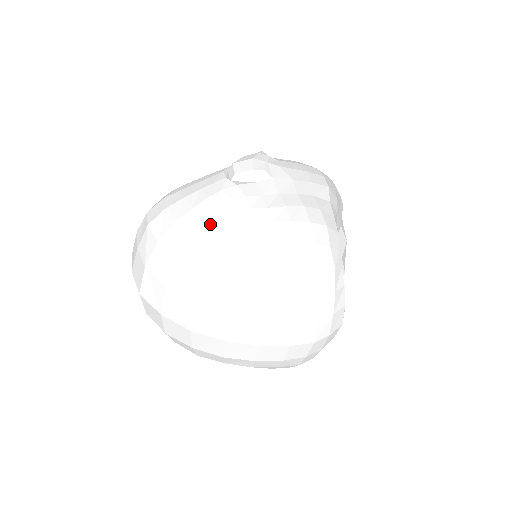
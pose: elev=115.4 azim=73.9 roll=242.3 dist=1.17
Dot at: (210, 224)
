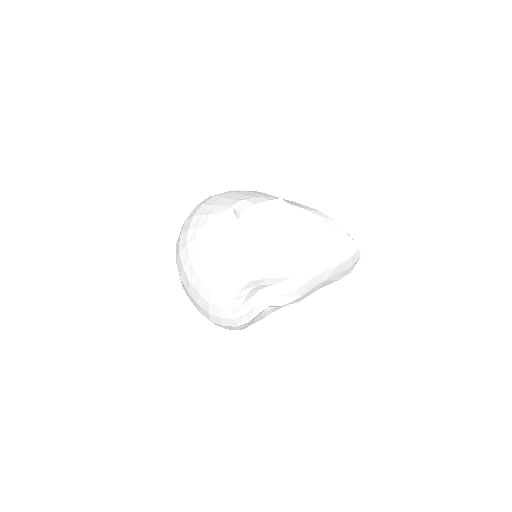
Dot at: (195, 230)
